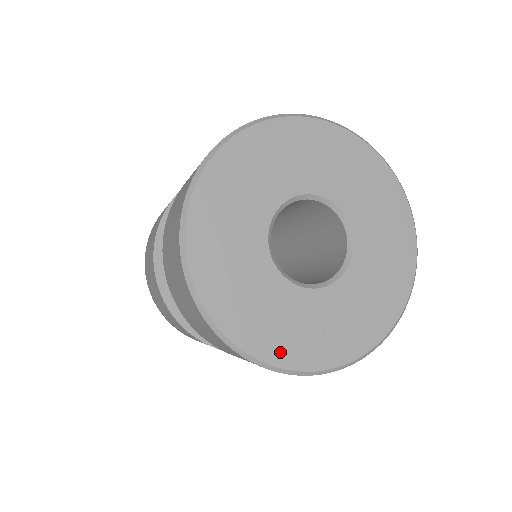
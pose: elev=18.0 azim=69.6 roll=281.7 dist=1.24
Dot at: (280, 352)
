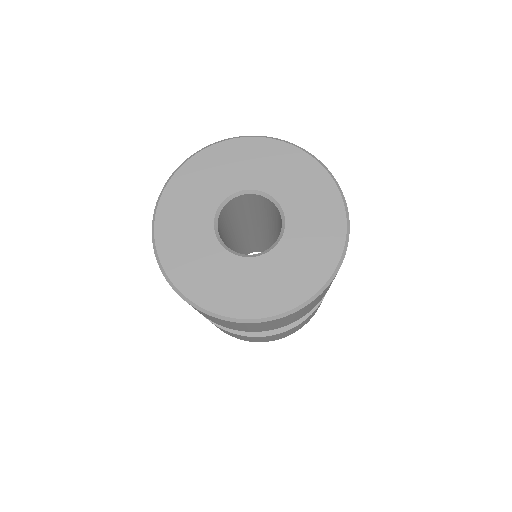
Dot at: (223, 304)
